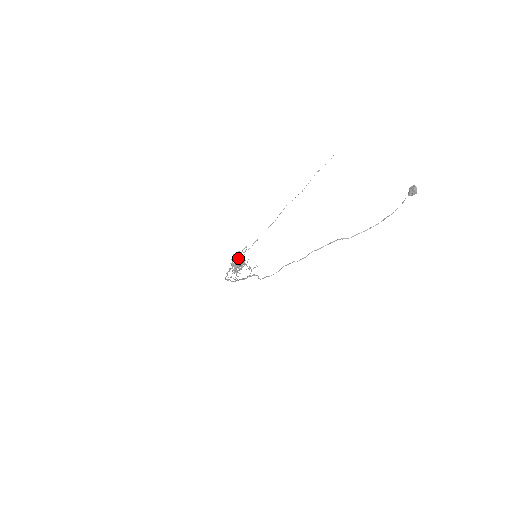
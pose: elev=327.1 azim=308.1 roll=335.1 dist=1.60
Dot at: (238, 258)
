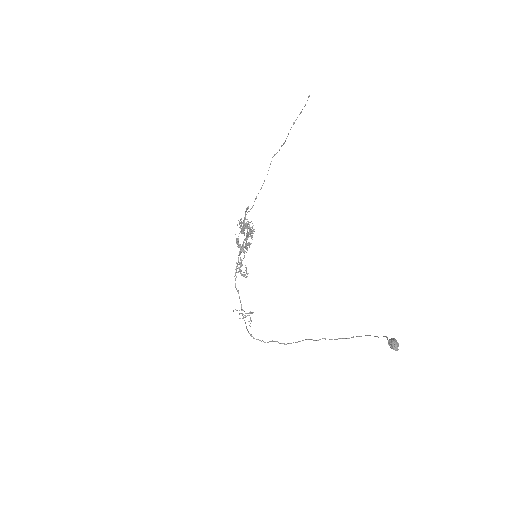
Dot at: (243, 228)
